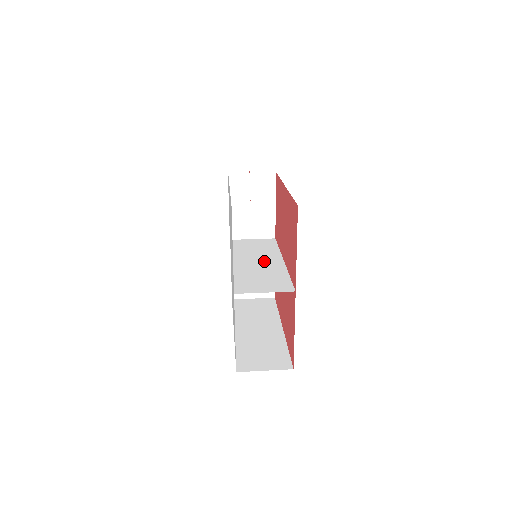
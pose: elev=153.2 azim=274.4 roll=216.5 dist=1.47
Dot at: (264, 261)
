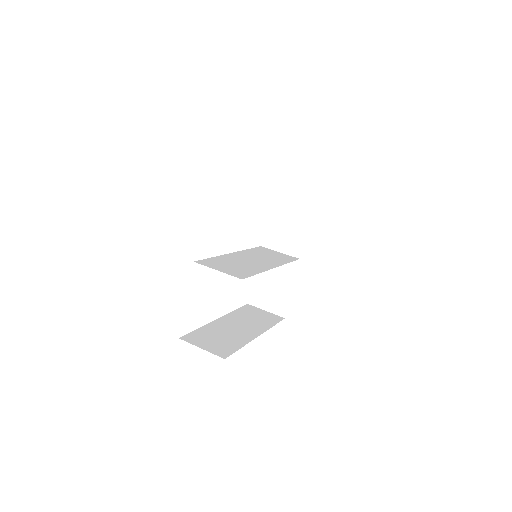
Dot at: (258, 261)
